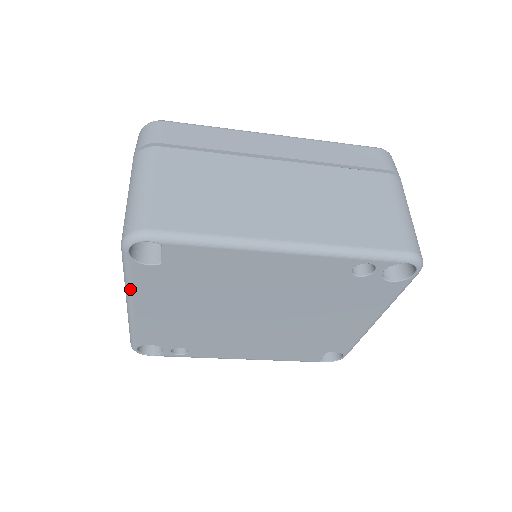
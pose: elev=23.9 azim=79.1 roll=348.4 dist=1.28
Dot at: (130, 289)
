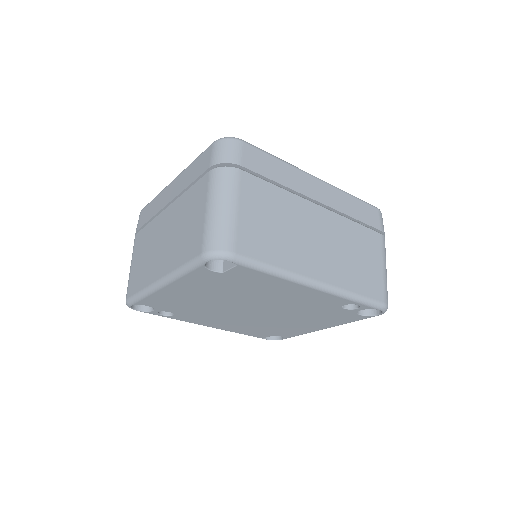
Dot at: (178, 277)
